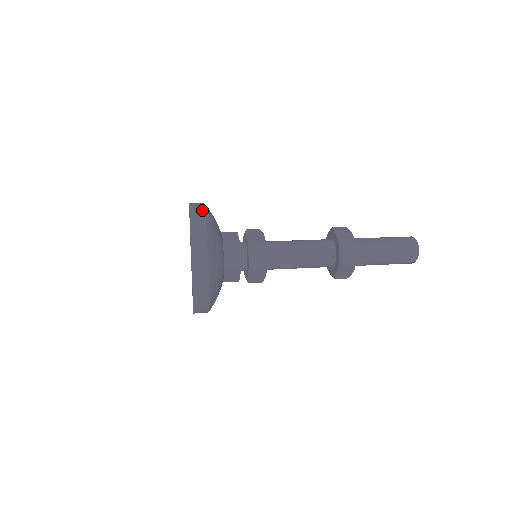
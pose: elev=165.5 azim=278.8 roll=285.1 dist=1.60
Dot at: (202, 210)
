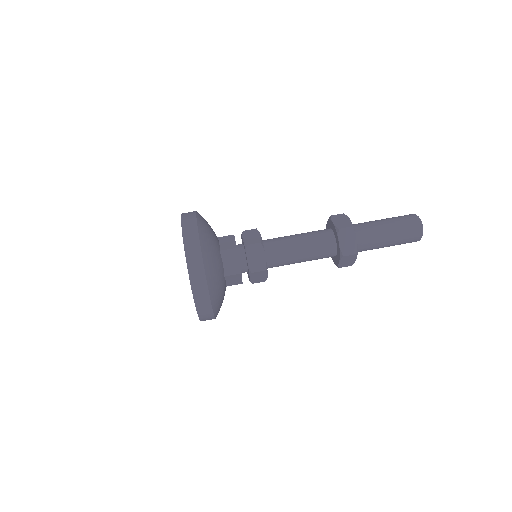
Dot at: (202, 277)
